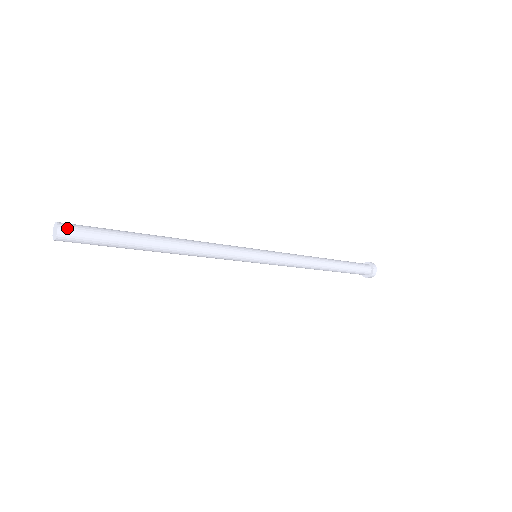
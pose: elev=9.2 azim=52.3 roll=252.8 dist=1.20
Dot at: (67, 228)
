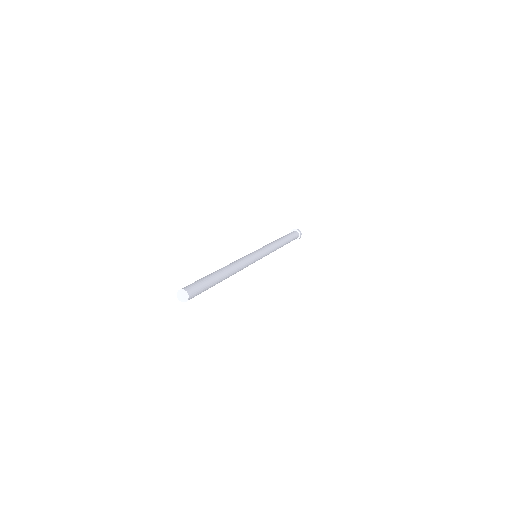
Dot at: (188, 288)
